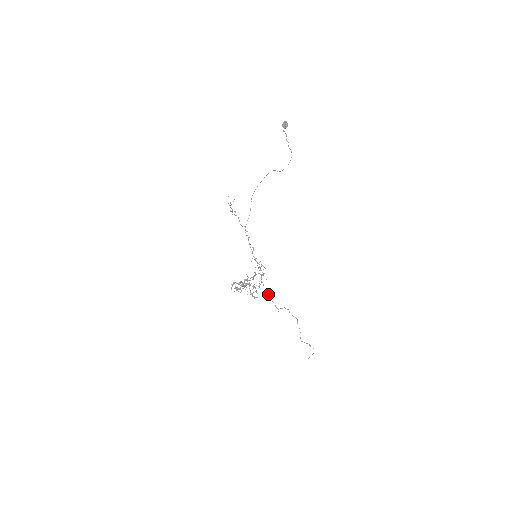
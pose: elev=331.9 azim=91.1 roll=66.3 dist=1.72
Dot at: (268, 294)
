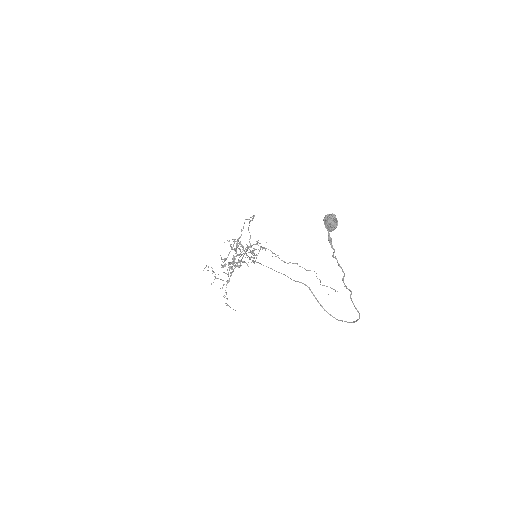
Dot at: occluded
